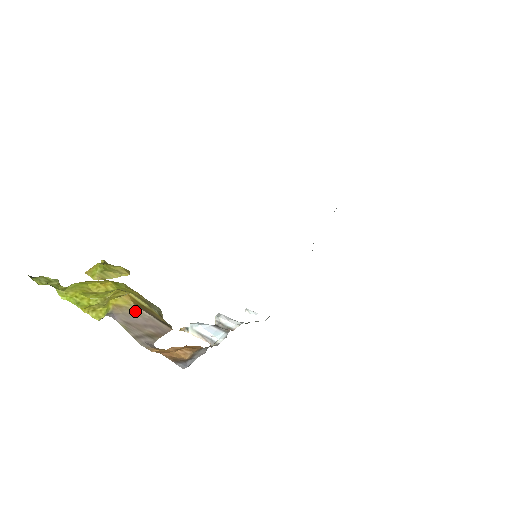
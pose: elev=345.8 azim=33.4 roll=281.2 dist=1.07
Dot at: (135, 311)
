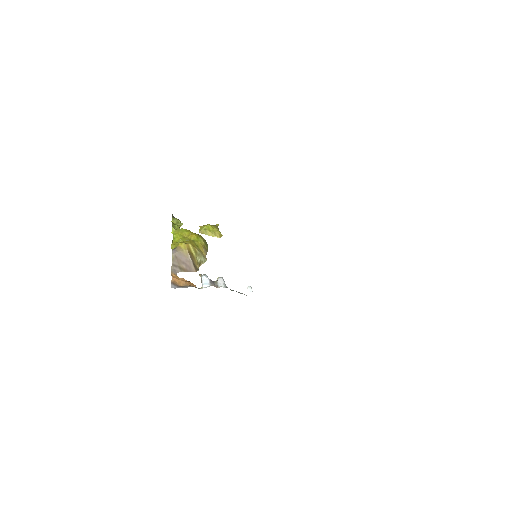
Dot at: (185, 254)
